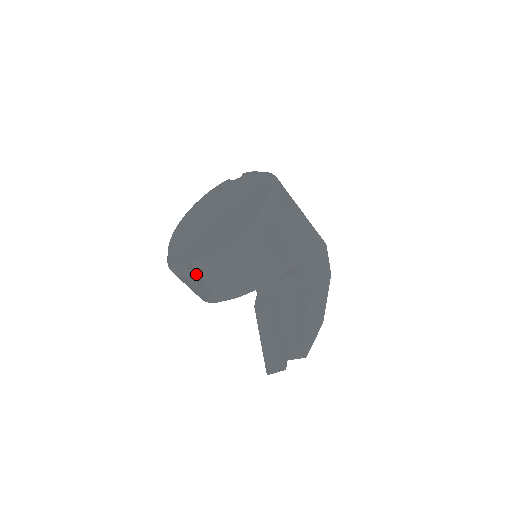
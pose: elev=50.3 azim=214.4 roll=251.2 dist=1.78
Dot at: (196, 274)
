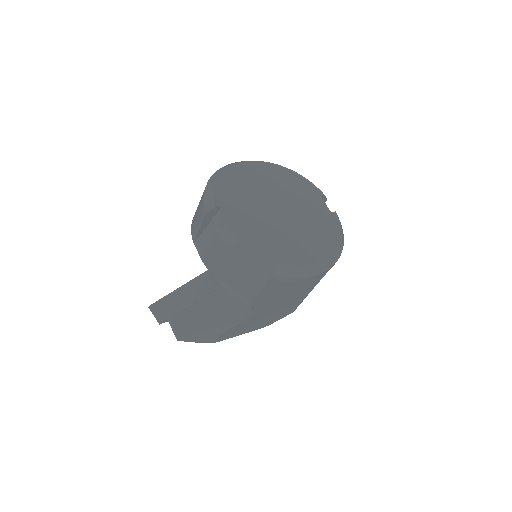
Dot at: (212, 217)
